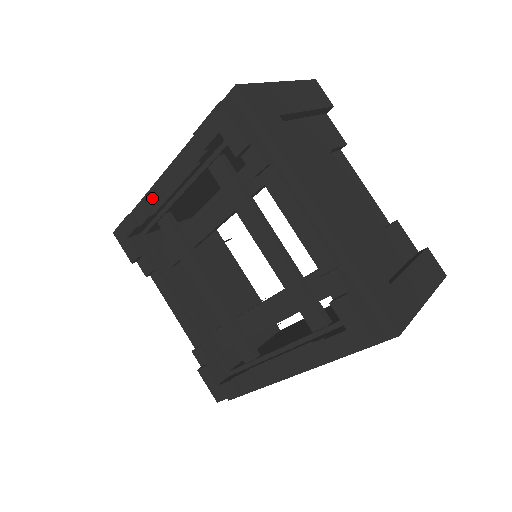
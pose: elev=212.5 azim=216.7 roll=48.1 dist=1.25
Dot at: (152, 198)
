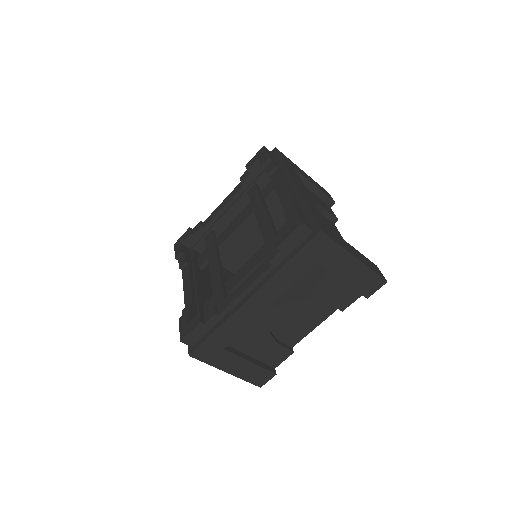
Dot at: (208, 218)
